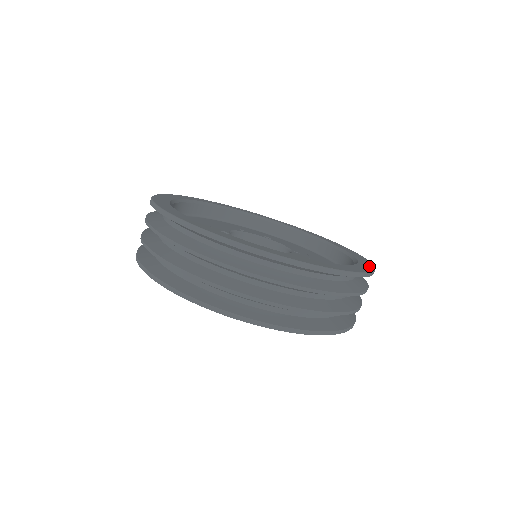
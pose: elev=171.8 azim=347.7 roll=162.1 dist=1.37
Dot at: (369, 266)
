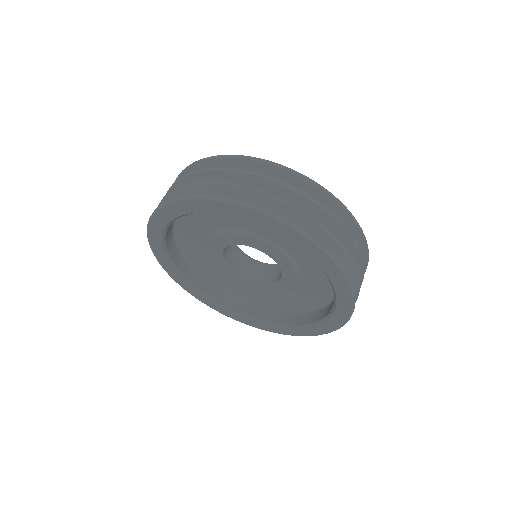
Dot at: occluded
